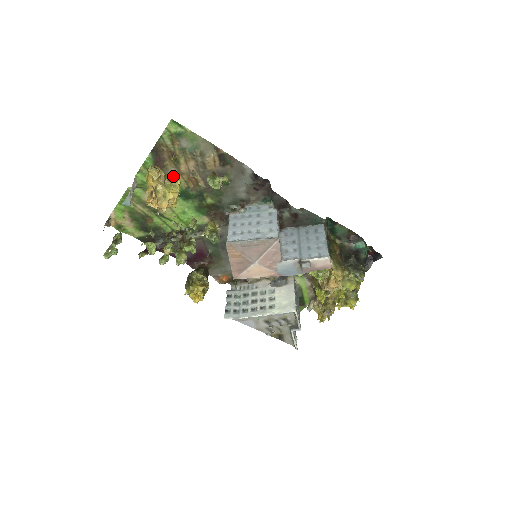
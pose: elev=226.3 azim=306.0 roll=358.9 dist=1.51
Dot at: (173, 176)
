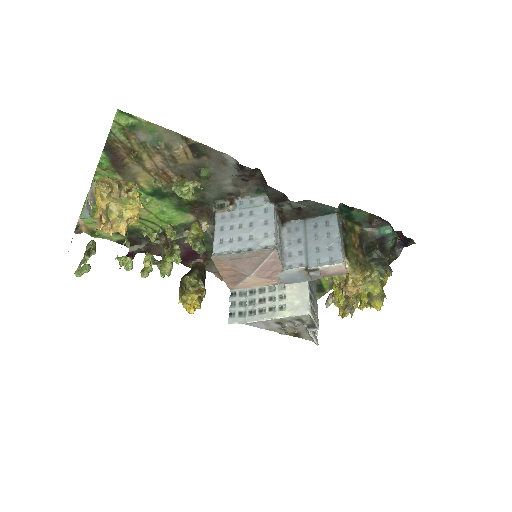
Dot at: (139, 175)
